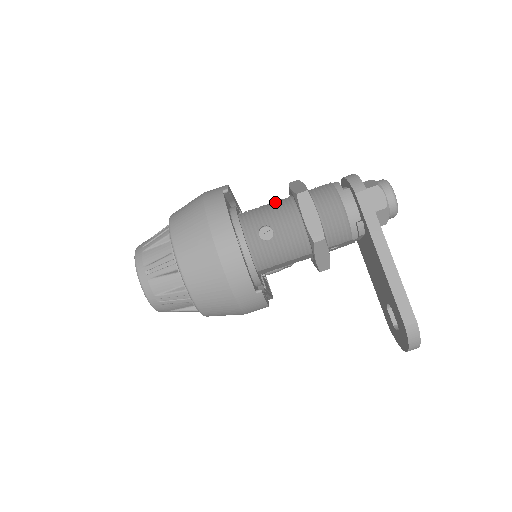
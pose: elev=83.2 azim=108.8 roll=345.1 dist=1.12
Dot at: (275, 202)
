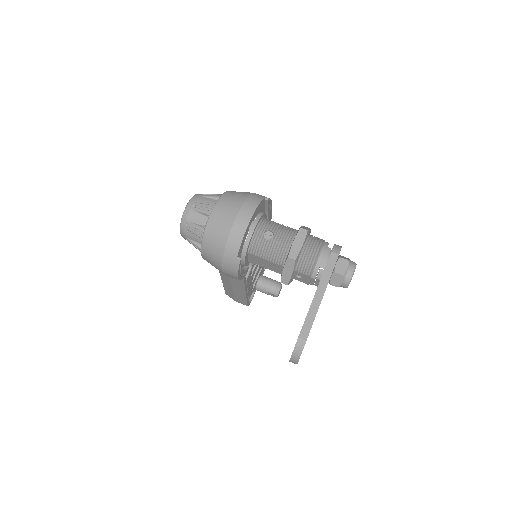
Dot at: (287, 226)
